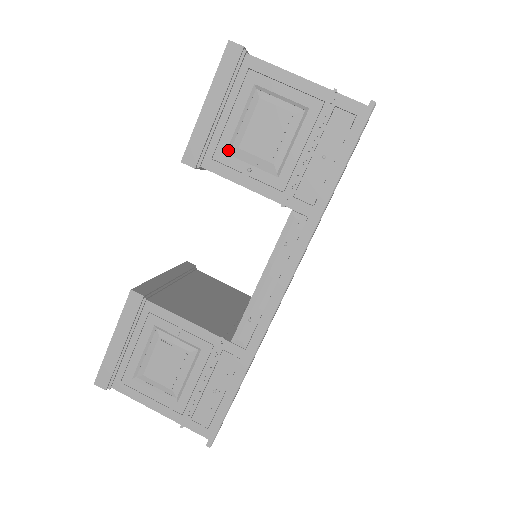
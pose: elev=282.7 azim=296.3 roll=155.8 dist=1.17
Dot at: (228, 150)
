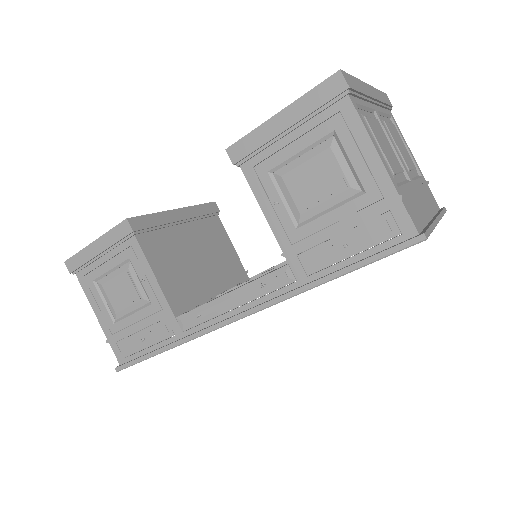
Dot at: (272, 171)
